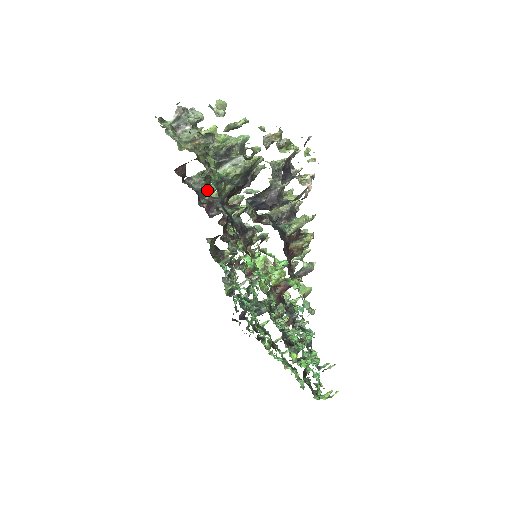
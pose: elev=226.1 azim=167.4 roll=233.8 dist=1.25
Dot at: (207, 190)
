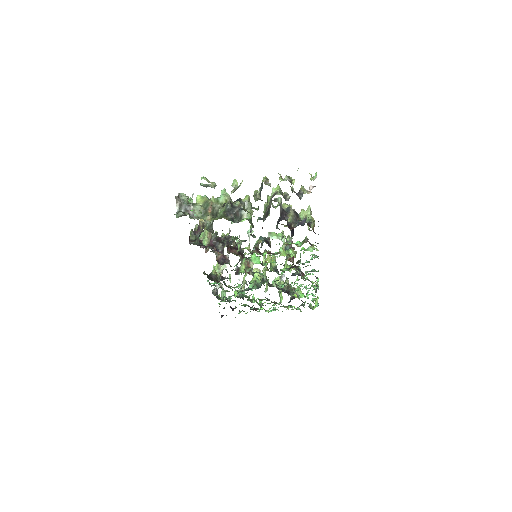
Dot at: occluded
